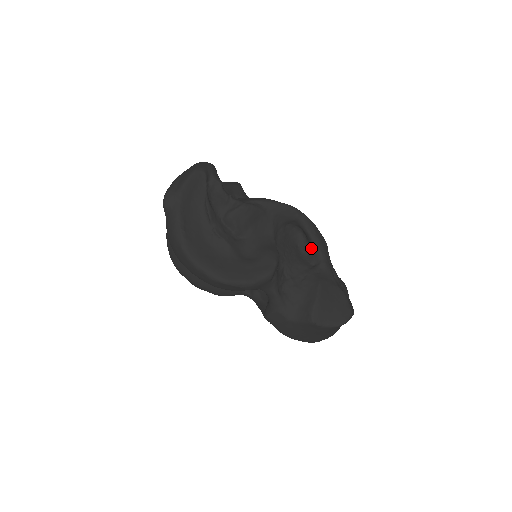
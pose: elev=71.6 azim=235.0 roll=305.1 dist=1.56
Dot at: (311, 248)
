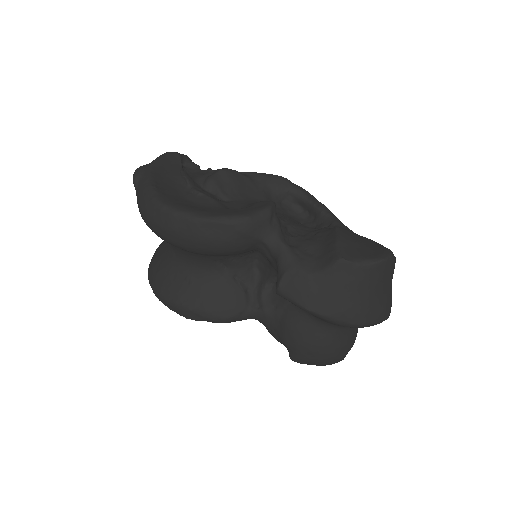
Dot at: (317, 217)
